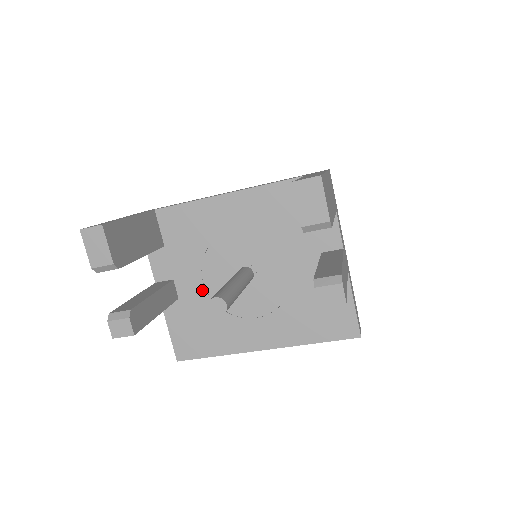
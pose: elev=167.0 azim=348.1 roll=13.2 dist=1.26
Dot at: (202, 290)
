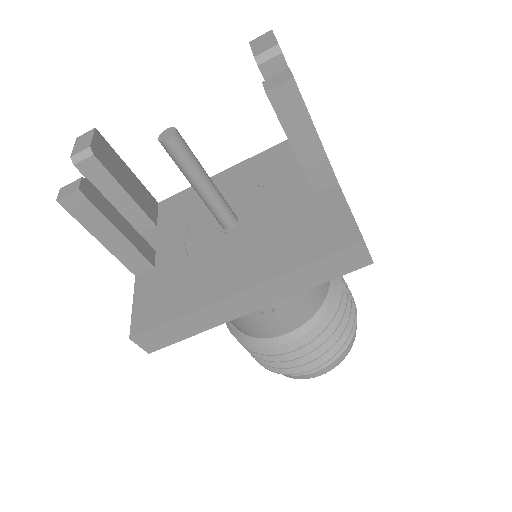
Dot at: (181, 251)
